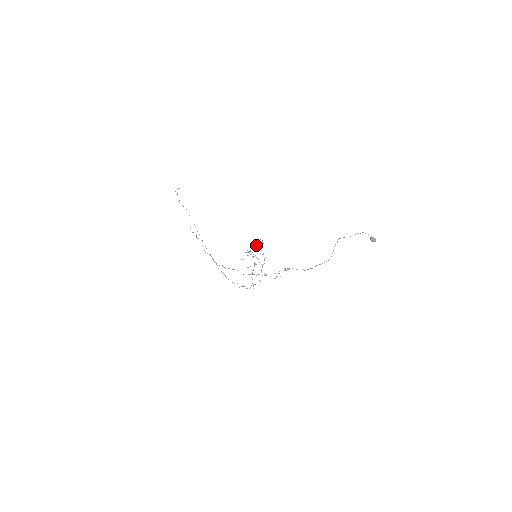
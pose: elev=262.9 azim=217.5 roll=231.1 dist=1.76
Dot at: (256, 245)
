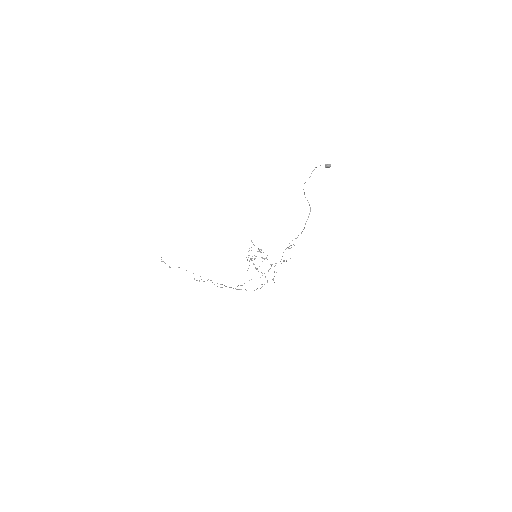
Dot at: occluded
